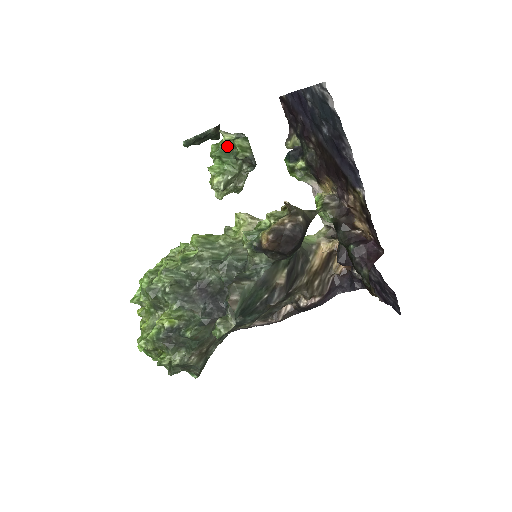
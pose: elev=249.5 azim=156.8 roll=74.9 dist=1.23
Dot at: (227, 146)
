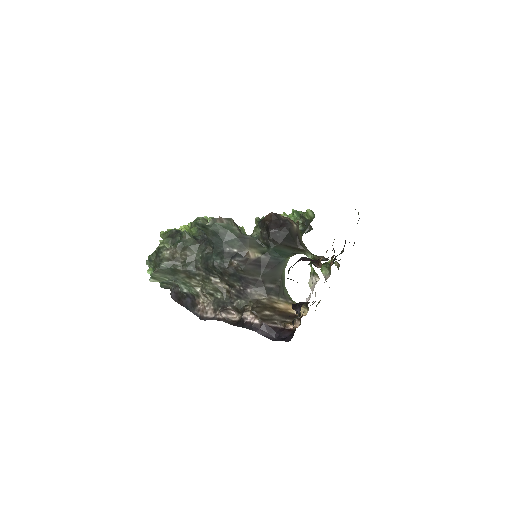
Dot at: occluded
